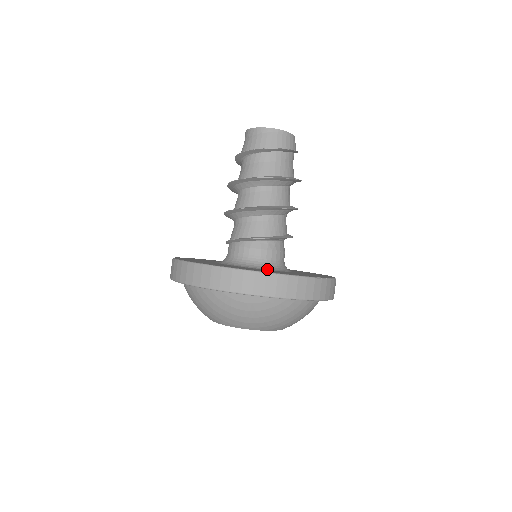
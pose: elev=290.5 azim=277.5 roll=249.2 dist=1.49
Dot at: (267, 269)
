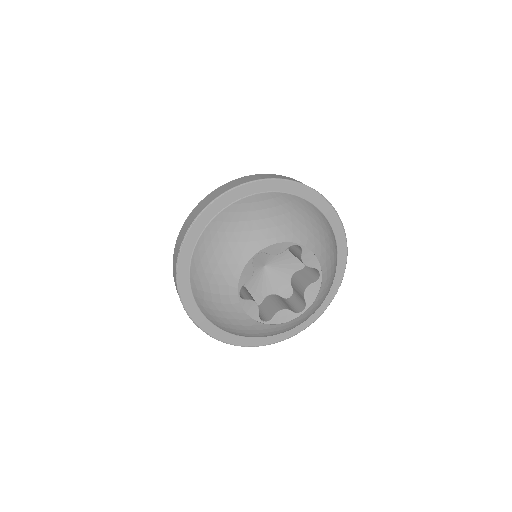
Dot at: occluded
